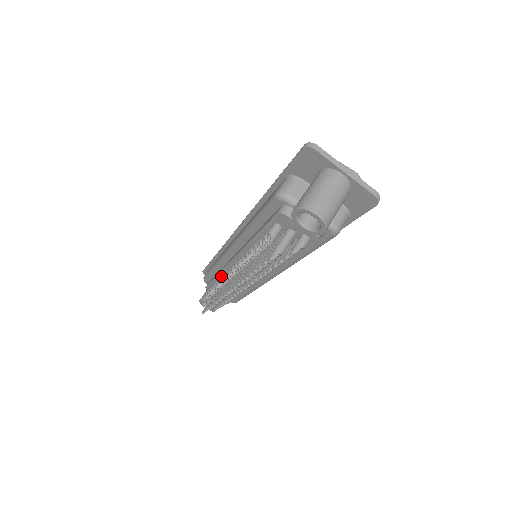
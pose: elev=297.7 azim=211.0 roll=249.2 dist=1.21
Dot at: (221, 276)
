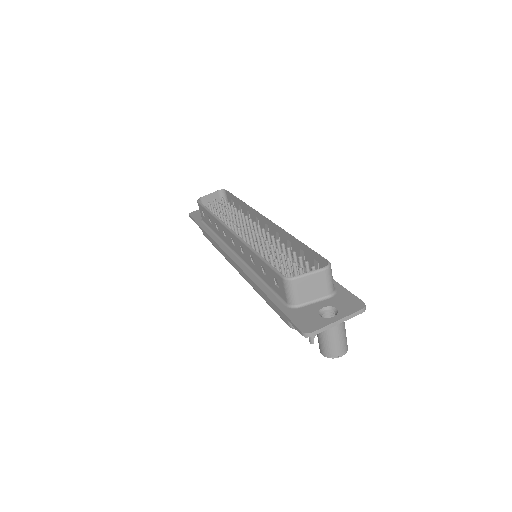
Dot at: occluded
